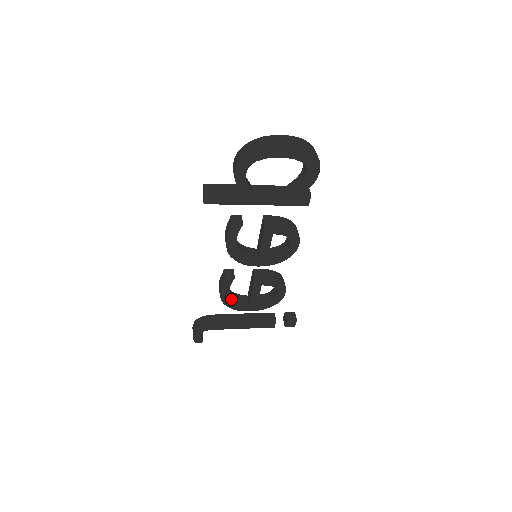
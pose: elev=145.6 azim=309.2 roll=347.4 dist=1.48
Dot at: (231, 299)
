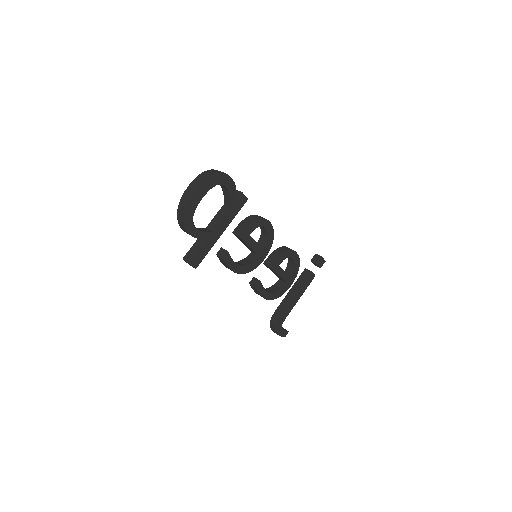
Dot at: (273, 293)
